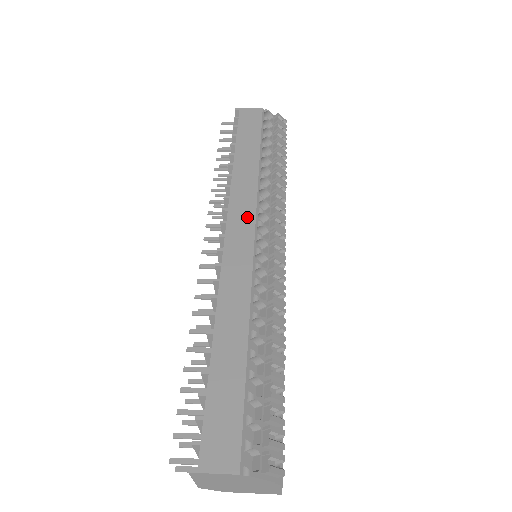
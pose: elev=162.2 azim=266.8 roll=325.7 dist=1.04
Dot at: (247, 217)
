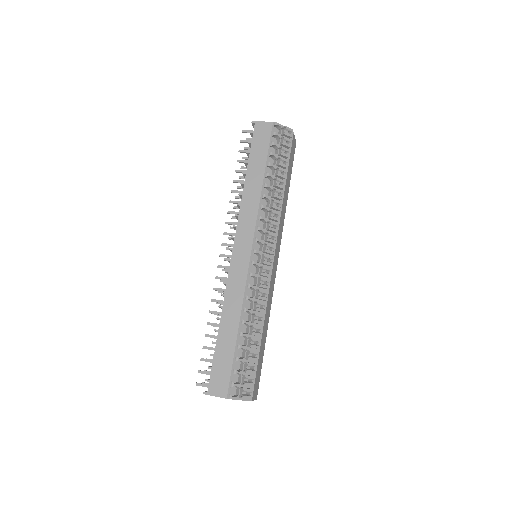
Dot at: (248, 234)
